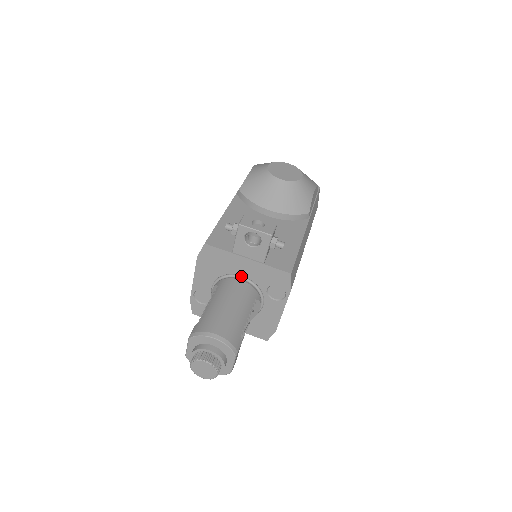
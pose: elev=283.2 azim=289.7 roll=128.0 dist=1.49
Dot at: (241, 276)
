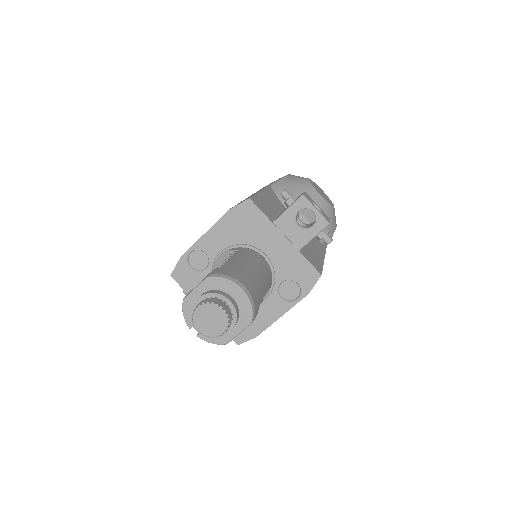
Dot at: (265, 254)
